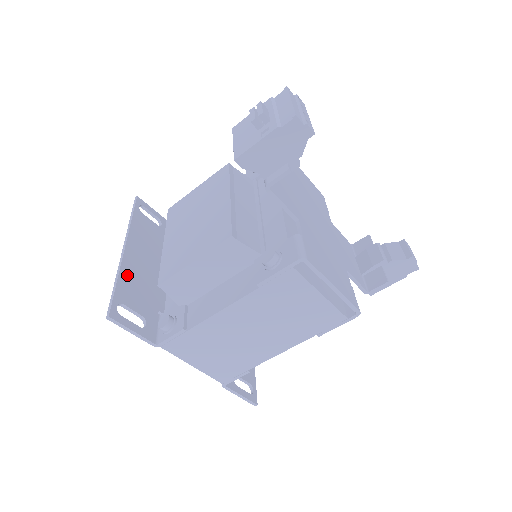
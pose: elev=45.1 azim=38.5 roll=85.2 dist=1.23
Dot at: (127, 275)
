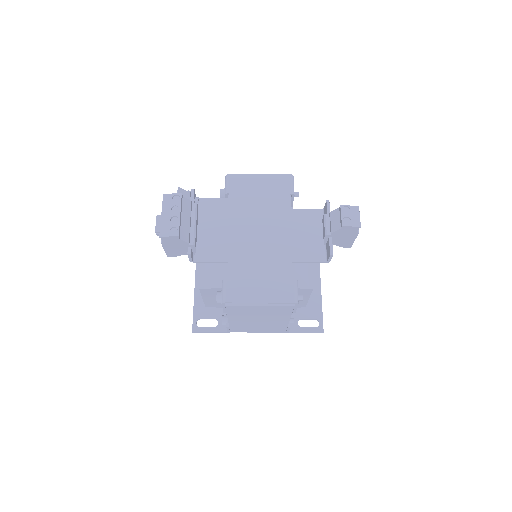
Dot at: (200, 297)
